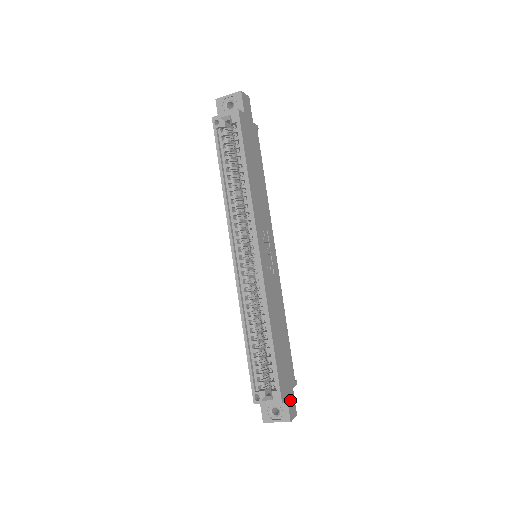
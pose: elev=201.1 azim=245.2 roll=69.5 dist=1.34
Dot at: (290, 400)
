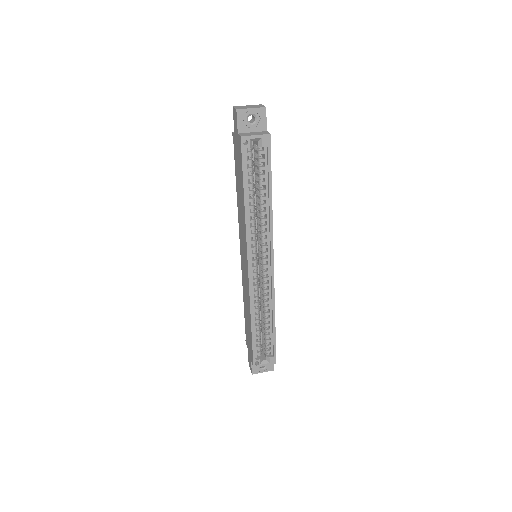
Dot at: occluded
